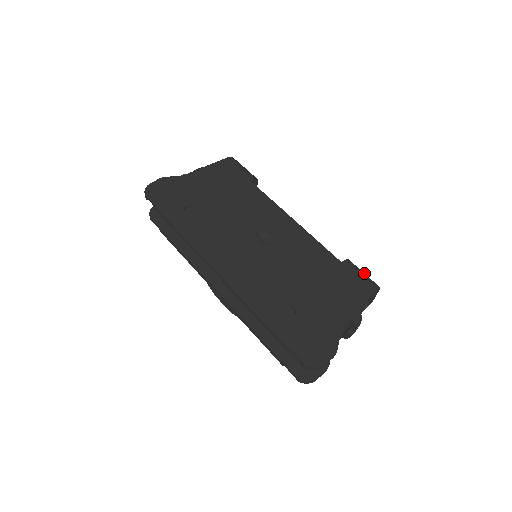
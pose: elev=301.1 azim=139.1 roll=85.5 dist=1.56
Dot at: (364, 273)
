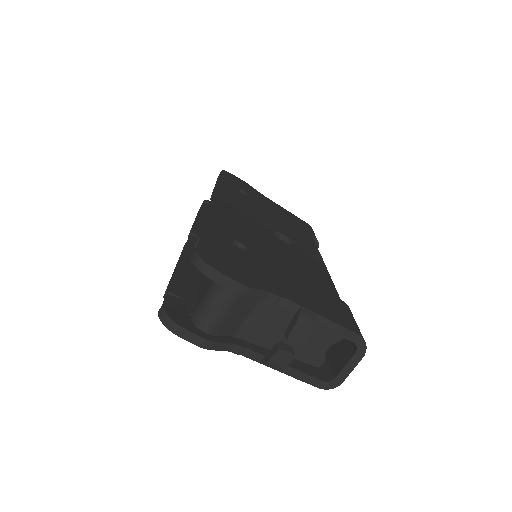
Dot at: occluded
